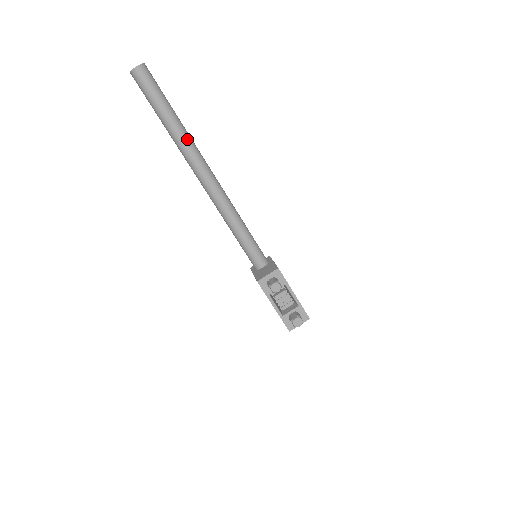
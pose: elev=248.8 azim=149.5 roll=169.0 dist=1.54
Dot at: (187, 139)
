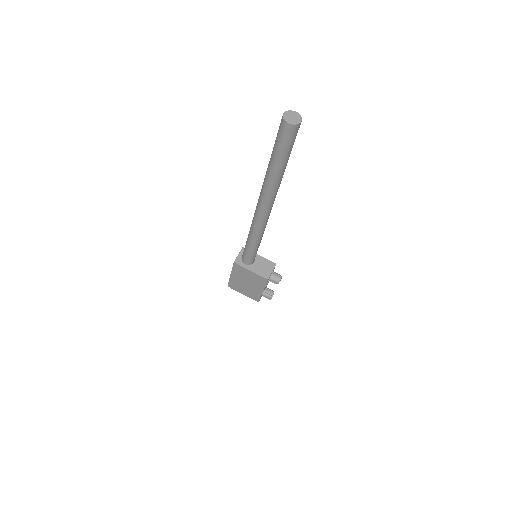
Dot at: (281, 180)
